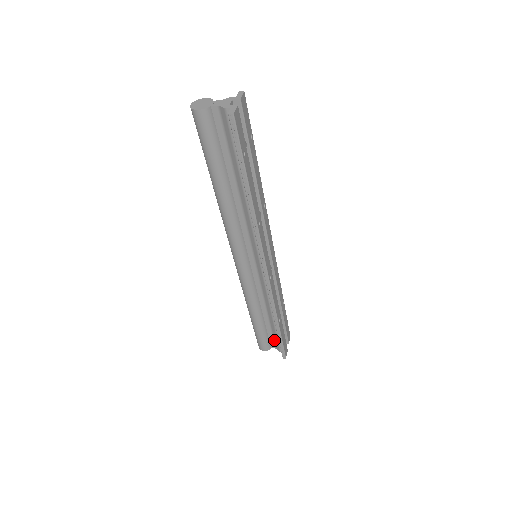
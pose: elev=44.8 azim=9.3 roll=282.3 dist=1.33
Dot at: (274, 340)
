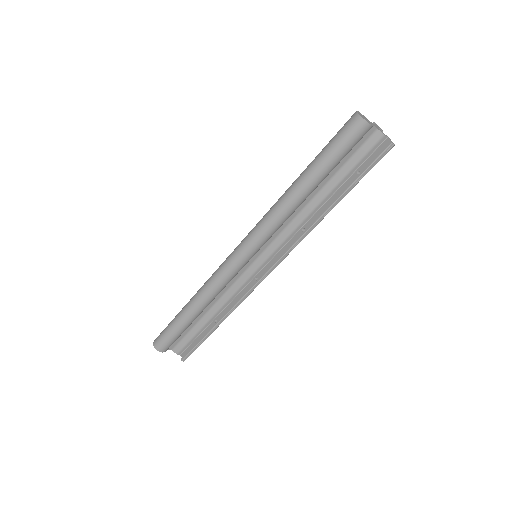
Dot at: (181, 341)
